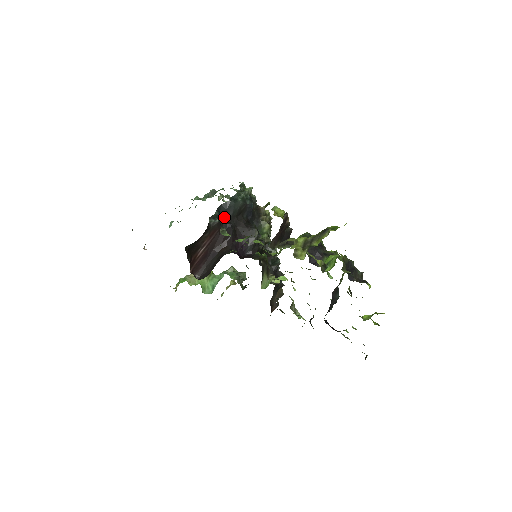
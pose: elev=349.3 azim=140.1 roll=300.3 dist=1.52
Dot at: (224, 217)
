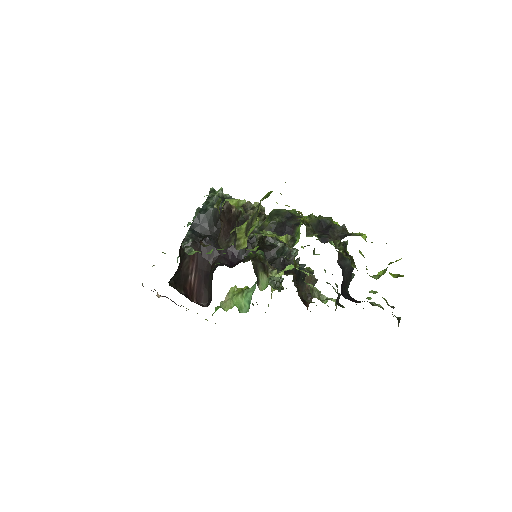
Dot at: (201, 233)
